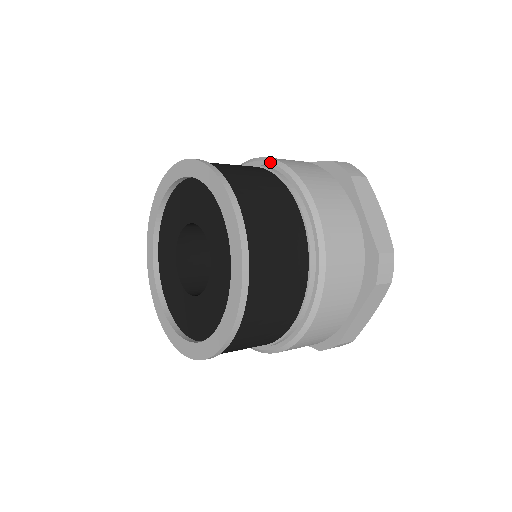
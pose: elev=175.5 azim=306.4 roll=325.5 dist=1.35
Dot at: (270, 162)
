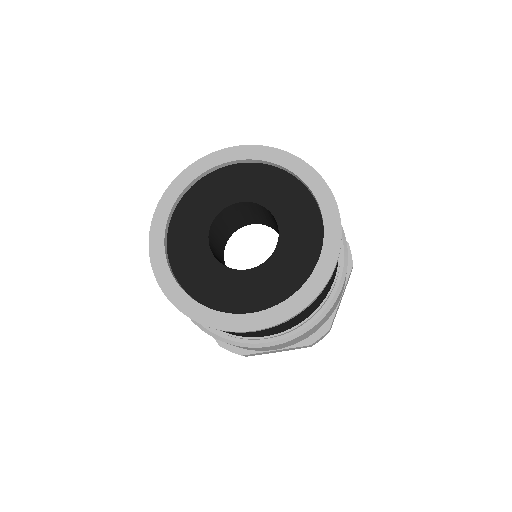
Dot at: occluded
